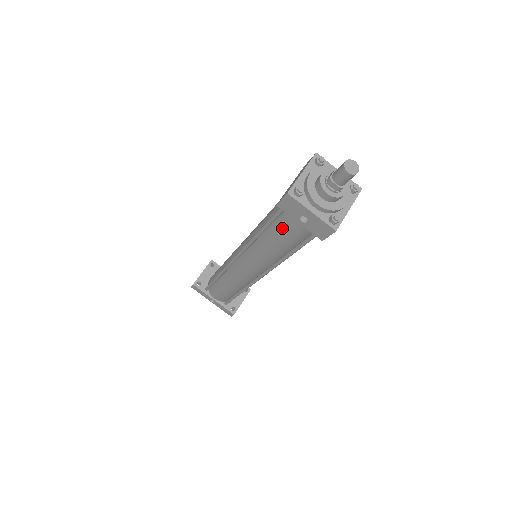
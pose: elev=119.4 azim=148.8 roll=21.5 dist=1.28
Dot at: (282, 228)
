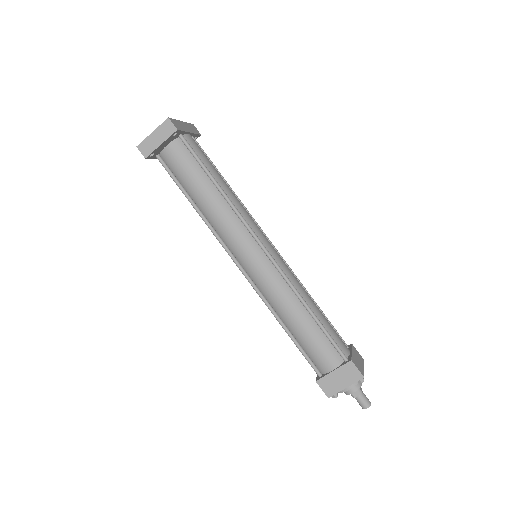
Dot at: occluded
